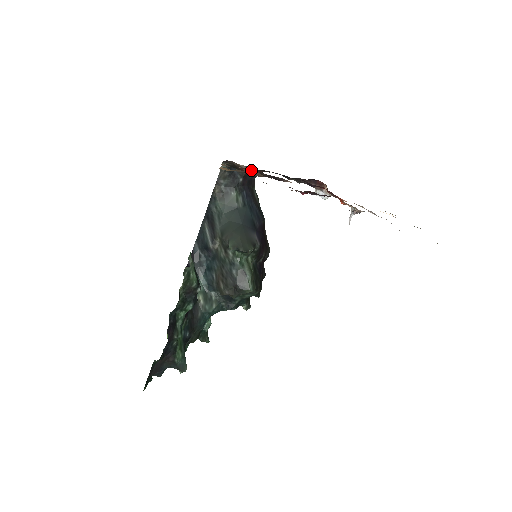
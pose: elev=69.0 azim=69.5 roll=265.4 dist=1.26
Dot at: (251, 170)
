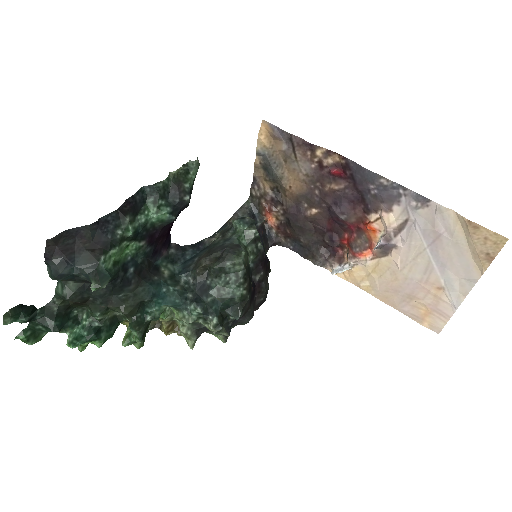
Dot at: (274, 208)
